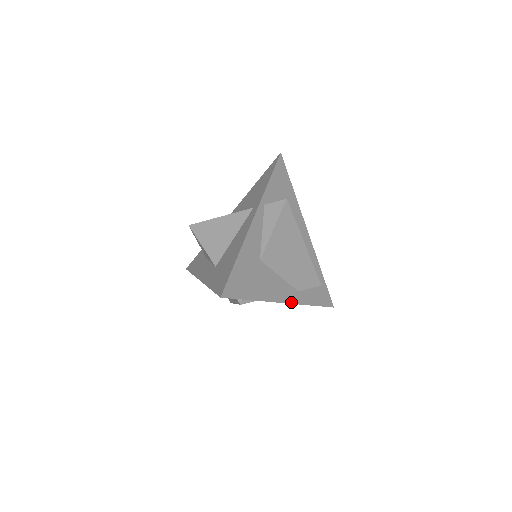
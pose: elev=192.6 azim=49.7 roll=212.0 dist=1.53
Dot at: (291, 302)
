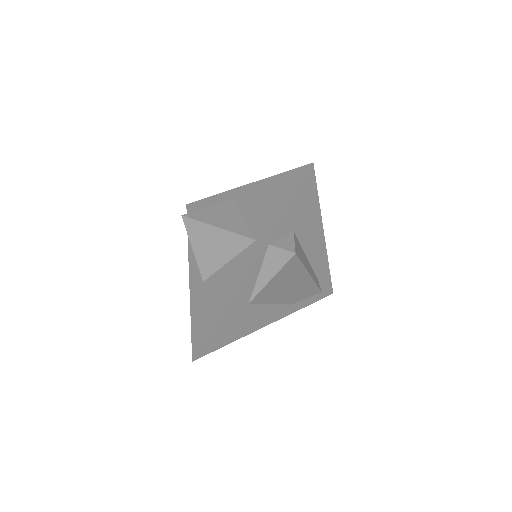
Dot at: (279, 318)
